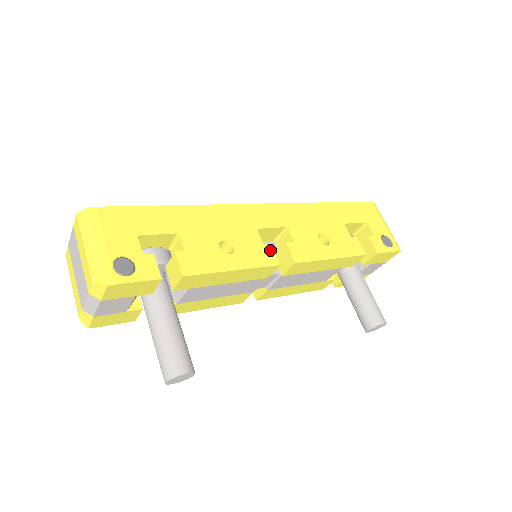
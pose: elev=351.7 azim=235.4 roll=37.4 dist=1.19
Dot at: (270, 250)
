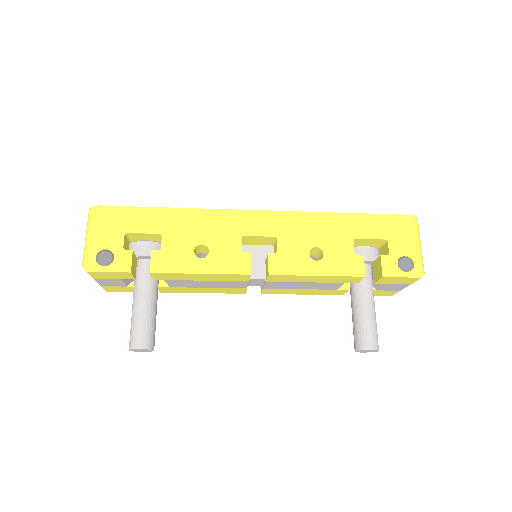
Dot at: (246, 259)
